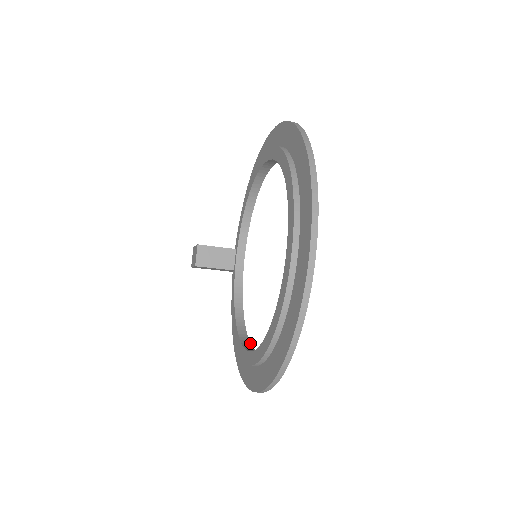
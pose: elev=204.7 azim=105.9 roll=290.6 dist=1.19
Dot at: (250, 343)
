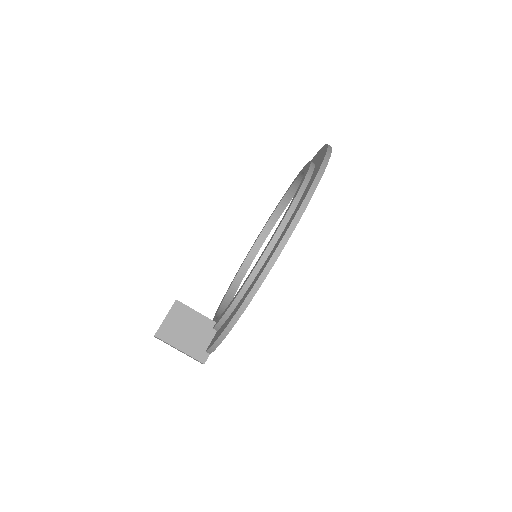
Dot at: occluded
